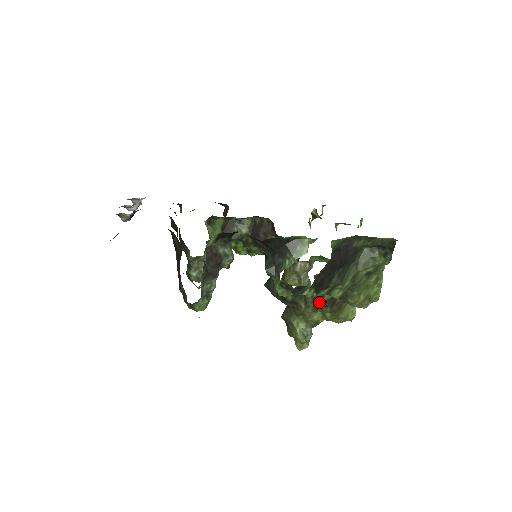
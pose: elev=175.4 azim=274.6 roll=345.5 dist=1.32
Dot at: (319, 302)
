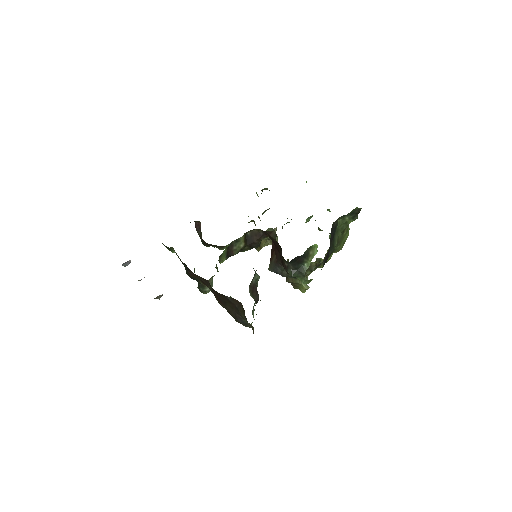
Dot at: occluded
